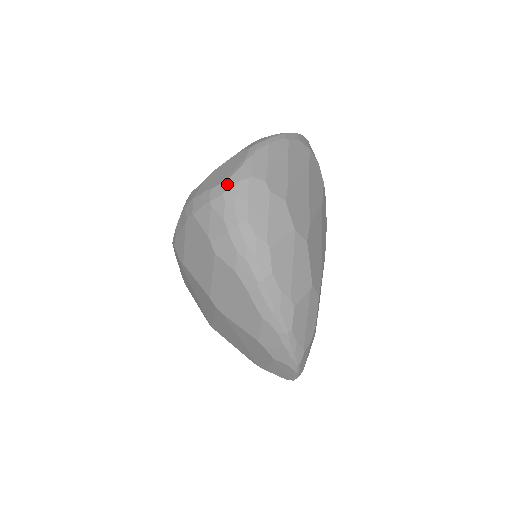
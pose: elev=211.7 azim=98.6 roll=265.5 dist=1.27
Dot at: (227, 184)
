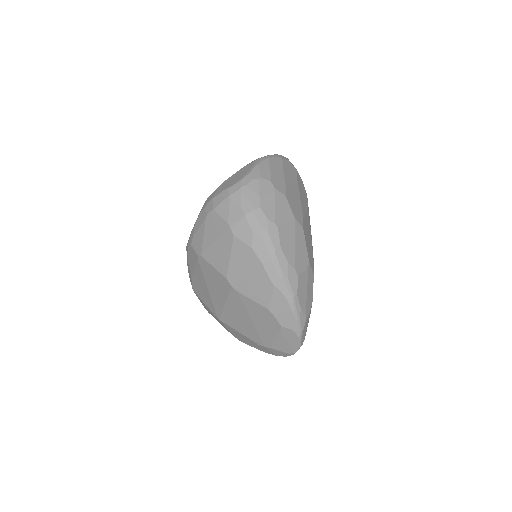
Dot at: (242, 183)
